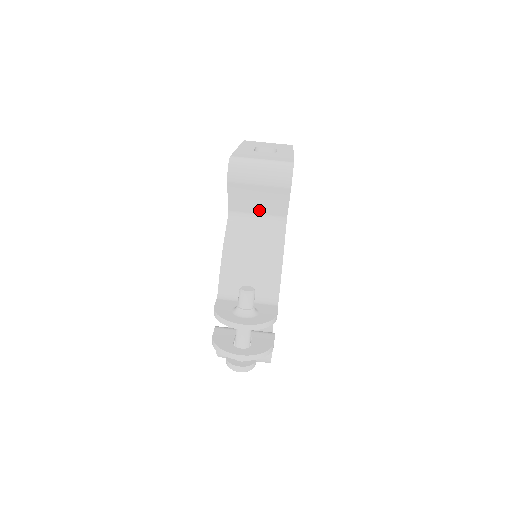
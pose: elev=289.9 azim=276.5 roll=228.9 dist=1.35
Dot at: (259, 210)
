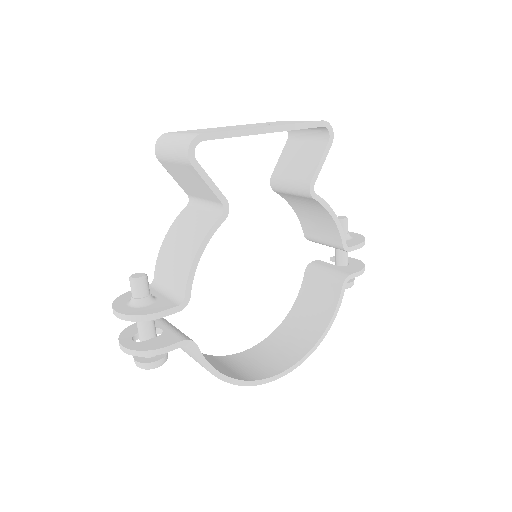
Dot at: (201, 194)
